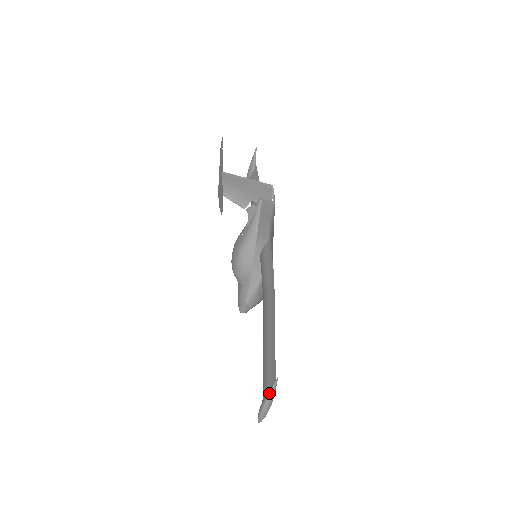
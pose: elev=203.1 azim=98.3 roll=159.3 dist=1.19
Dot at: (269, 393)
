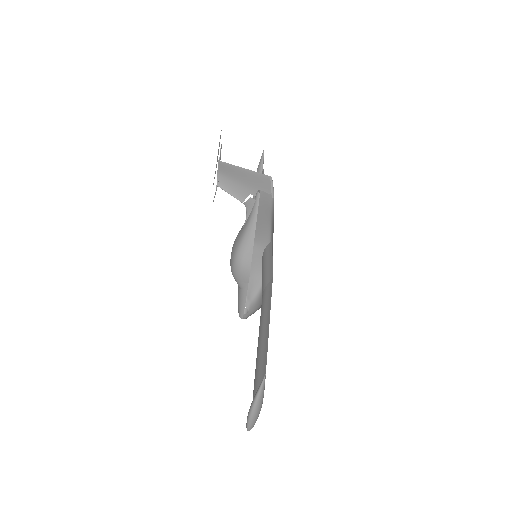
Dot at: (256, 395)
